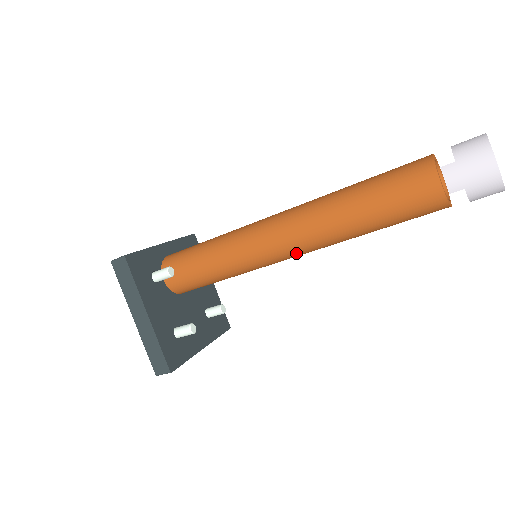
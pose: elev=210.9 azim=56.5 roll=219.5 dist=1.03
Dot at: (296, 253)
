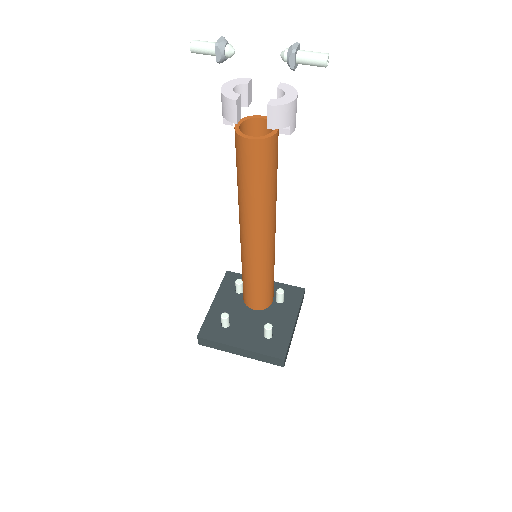
Dot at: (243, 233)
